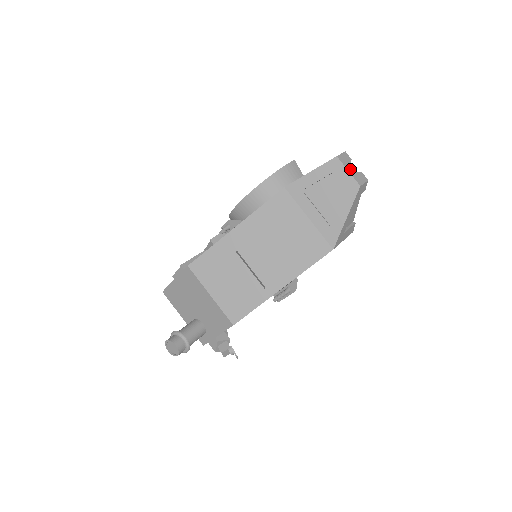
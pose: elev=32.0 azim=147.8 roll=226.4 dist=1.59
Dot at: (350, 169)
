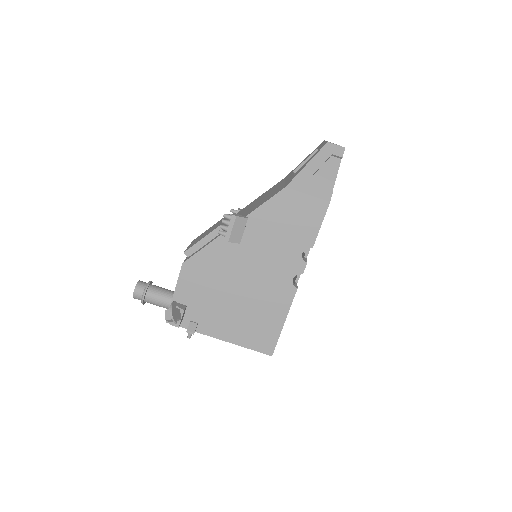
Dot at: (330, 142)
